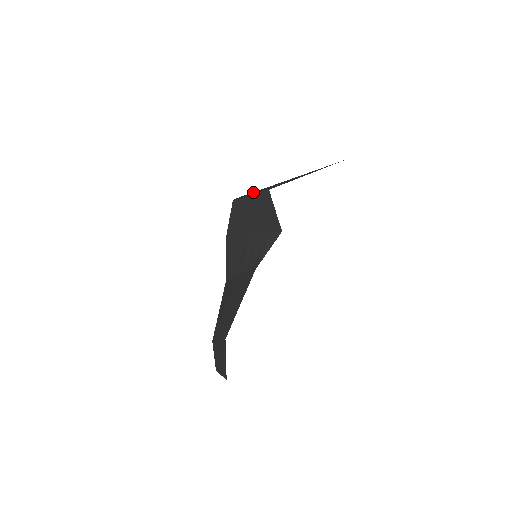
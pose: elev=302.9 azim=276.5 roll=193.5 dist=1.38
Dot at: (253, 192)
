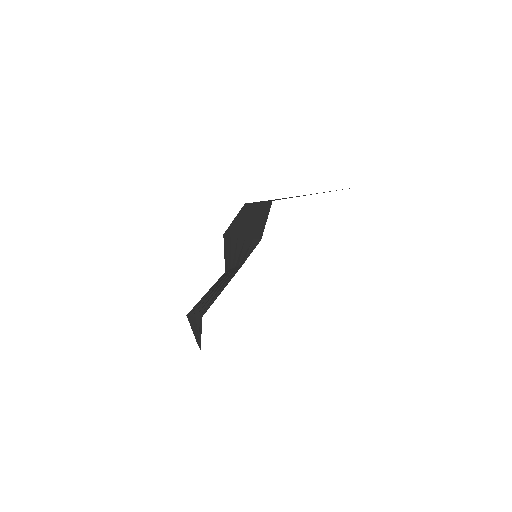
Dot at: occluded
